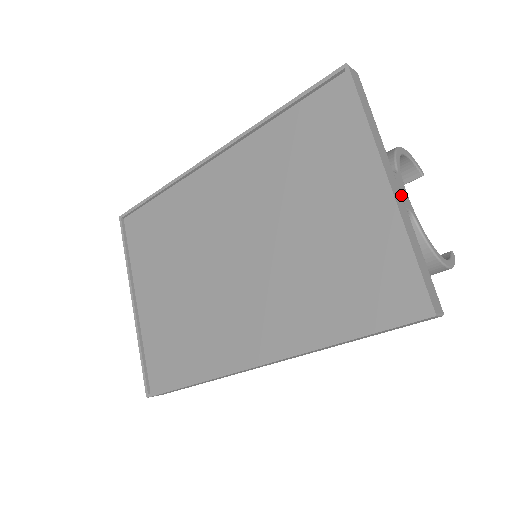
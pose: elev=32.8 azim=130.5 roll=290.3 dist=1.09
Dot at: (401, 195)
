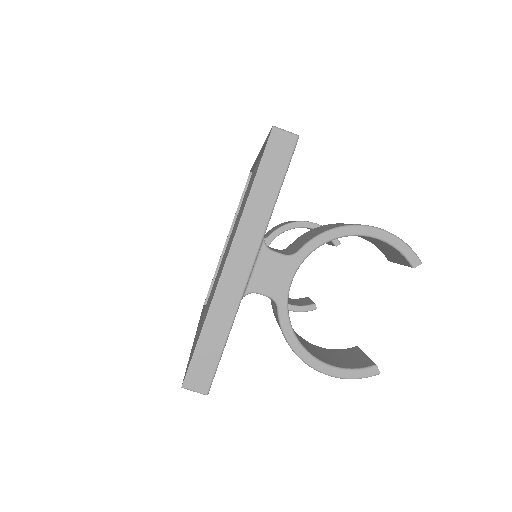
Dot at: (246, 280)
